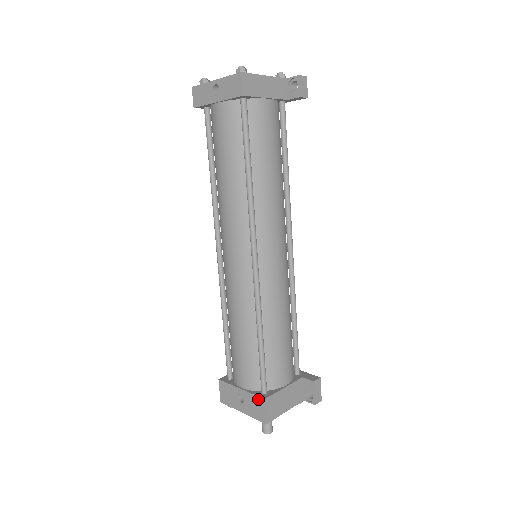
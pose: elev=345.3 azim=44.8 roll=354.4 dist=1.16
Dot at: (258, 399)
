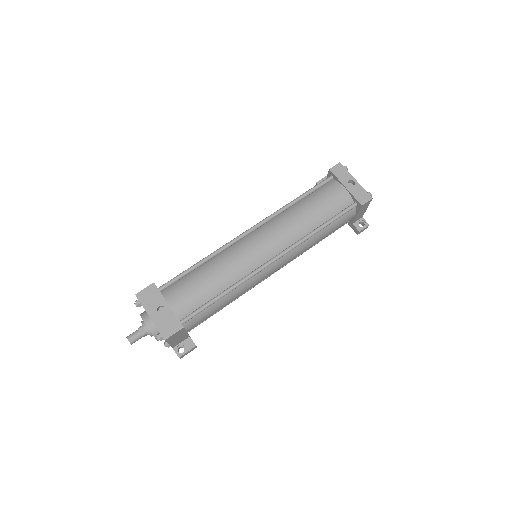
Dot at: (178, 323)
